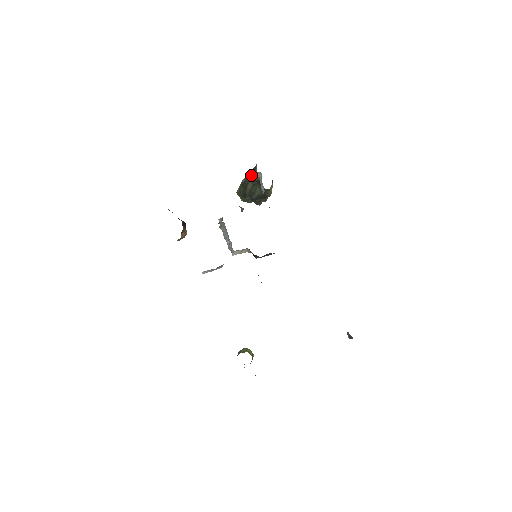
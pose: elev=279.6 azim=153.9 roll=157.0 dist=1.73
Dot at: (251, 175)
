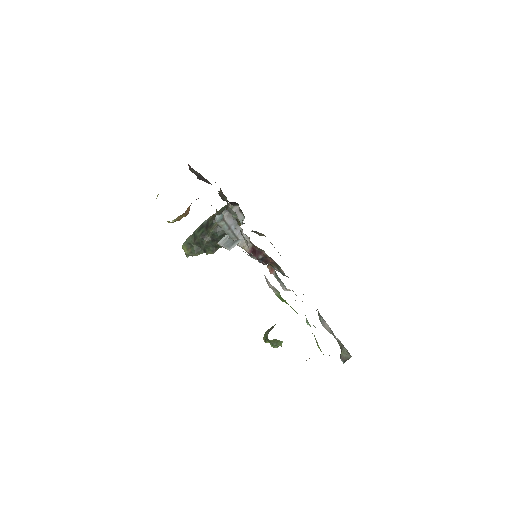
Dot at: (221, 212)
